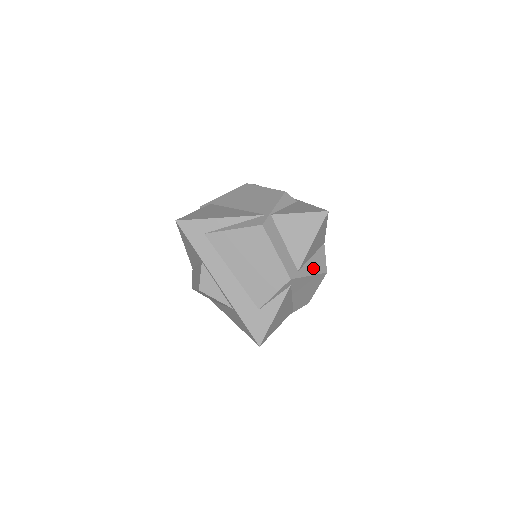
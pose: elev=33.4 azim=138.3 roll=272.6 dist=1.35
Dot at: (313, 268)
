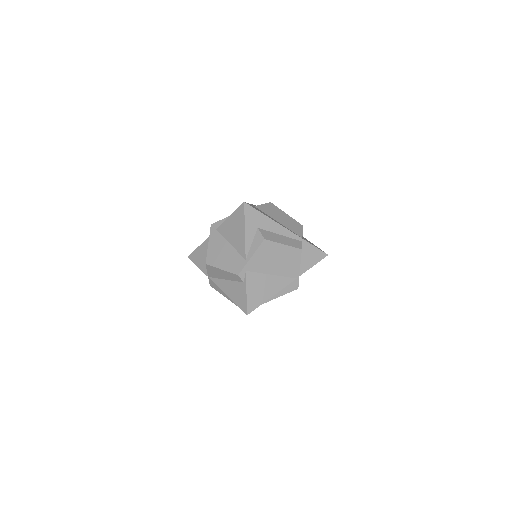
Dot at: occluded
